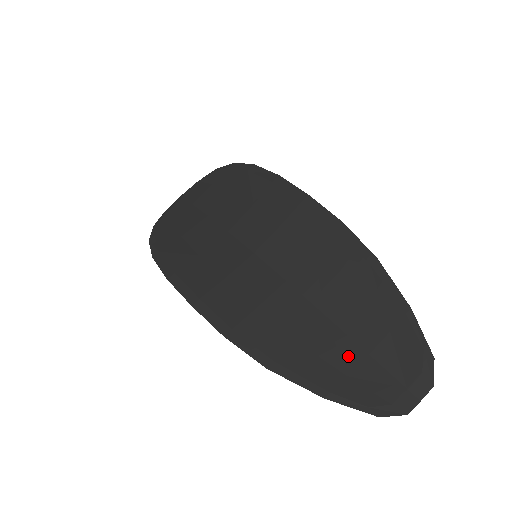
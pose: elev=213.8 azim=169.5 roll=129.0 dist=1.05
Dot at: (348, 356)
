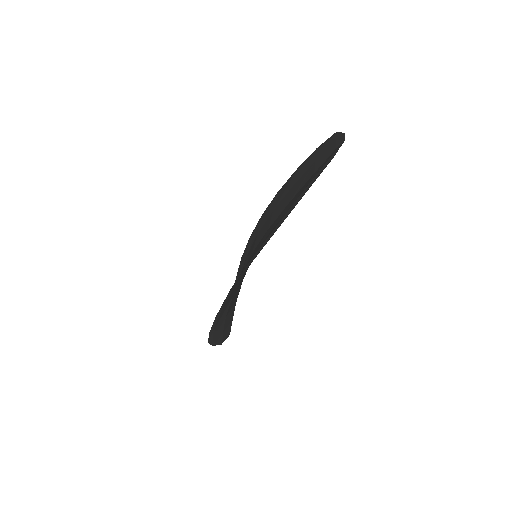
Dot at: (305, 185)
